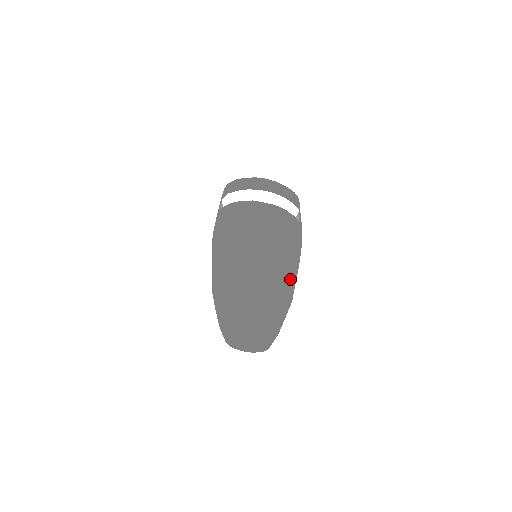
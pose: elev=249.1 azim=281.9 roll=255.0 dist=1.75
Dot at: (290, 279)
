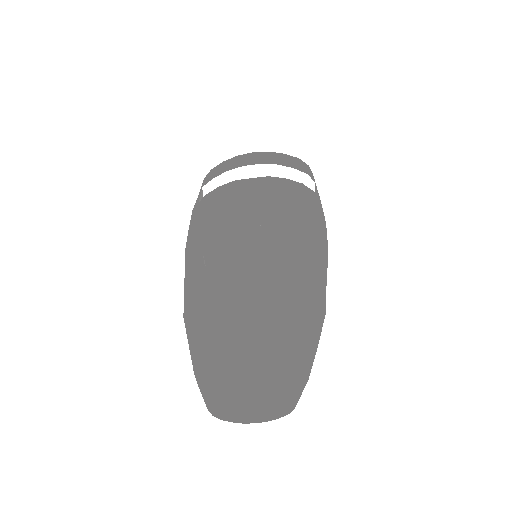
Dot at: (309, 269)
